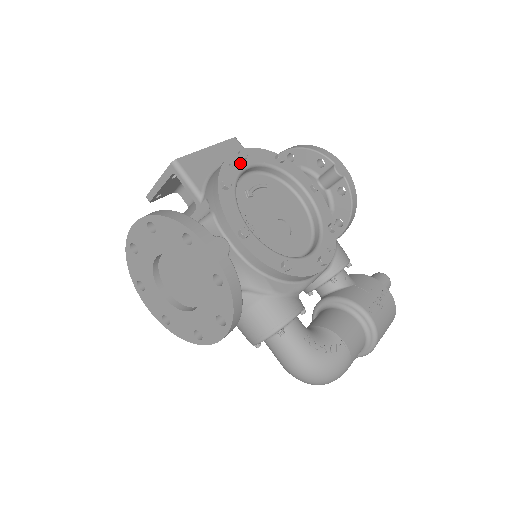
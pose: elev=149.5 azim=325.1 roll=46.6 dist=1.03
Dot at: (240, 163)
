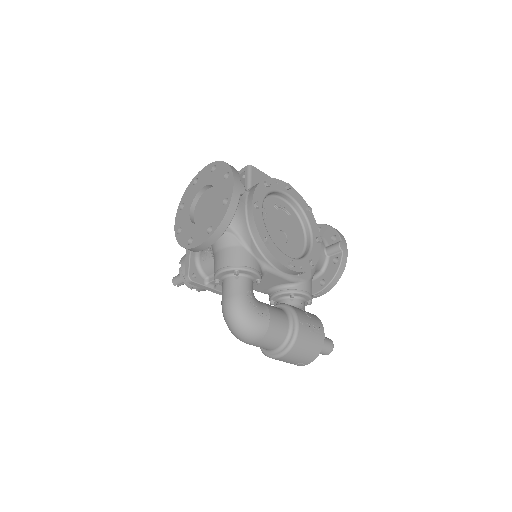
Dot at: (284, 188)
